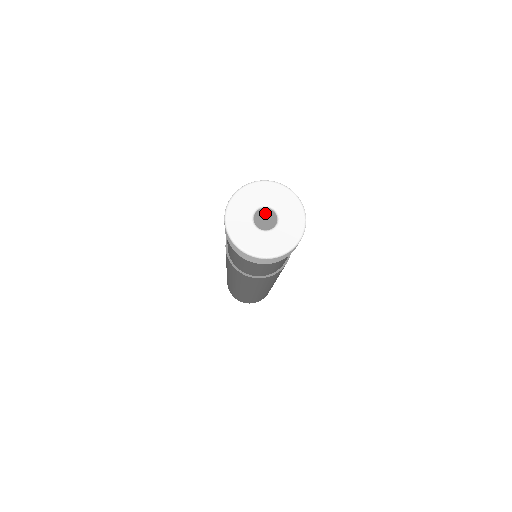
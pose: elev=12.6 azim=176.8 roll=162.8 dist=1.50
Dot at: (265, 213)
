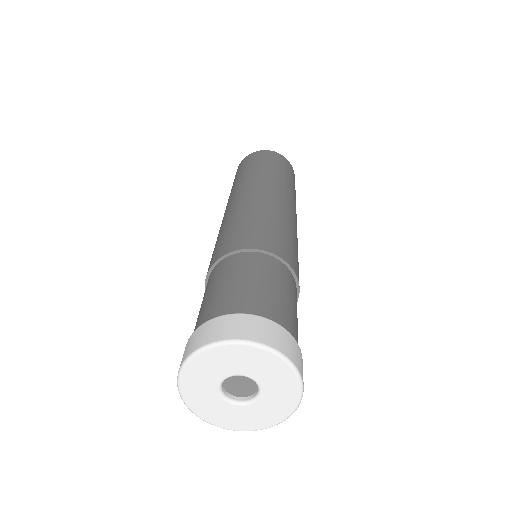
Dot at: (249, 380)
